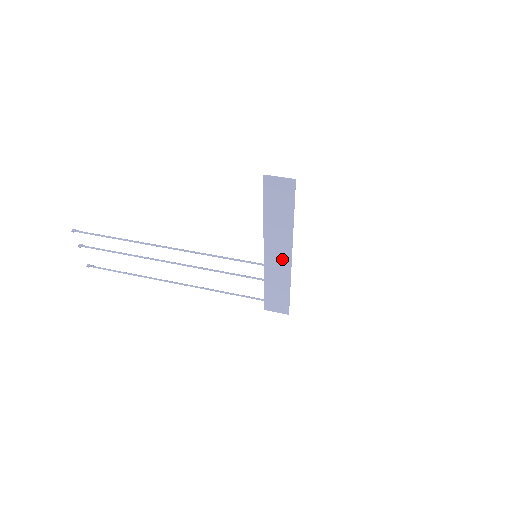
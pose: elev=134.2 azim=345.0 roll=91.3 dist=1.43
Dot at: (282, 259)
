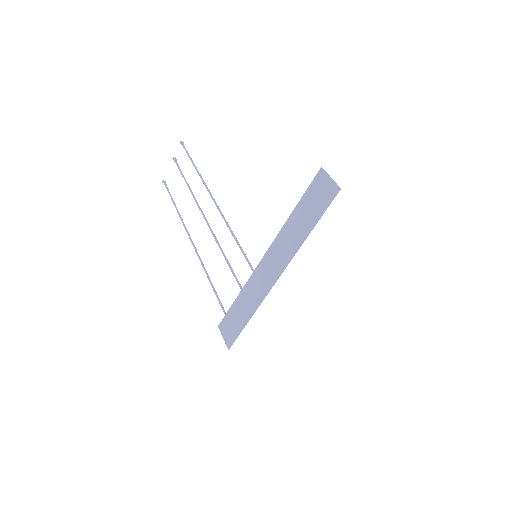
Dot at: (270, 276)
